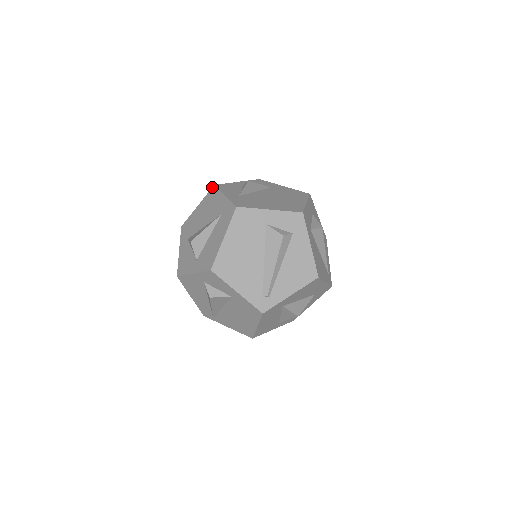
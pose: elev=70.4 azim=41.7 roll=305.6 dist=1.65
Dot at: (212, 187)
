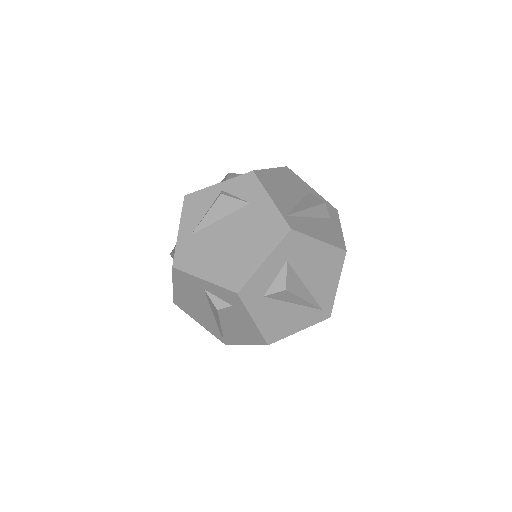
Dot at: (184, 196)
